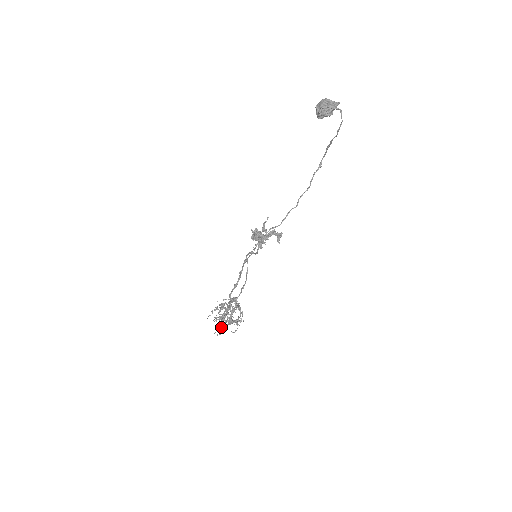
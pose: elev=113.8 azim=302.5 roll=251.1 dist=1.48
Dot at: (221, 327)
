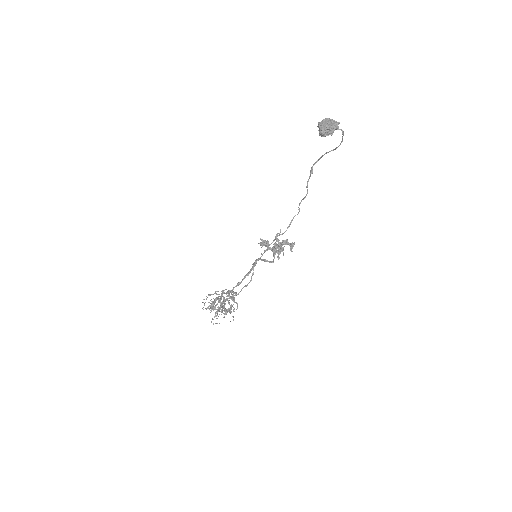
Dot at: occluded
